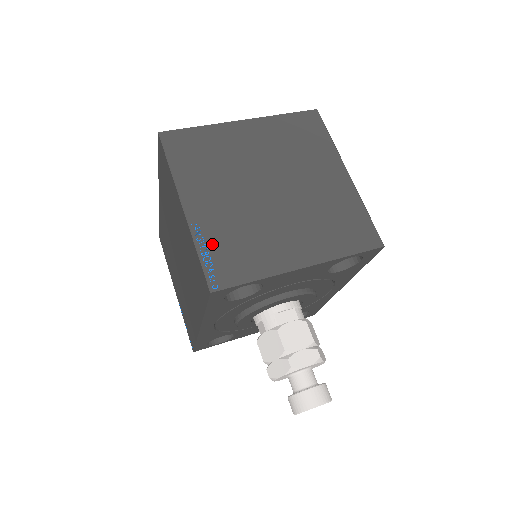
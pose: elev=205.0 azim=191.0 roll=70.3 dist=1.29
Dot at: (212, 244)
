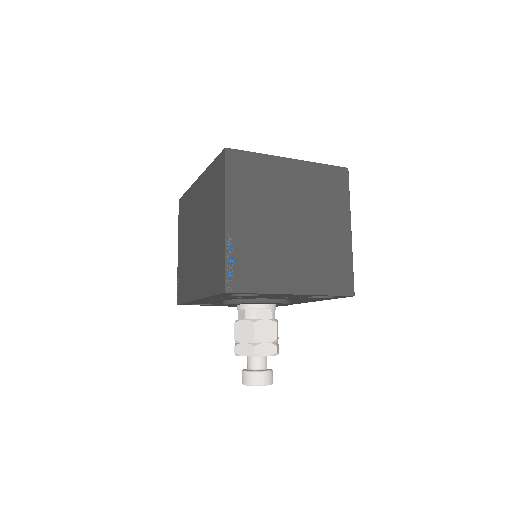
Dot at: (237, 255)
